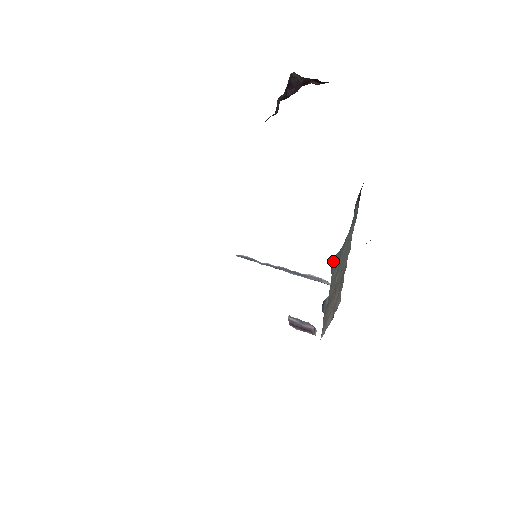
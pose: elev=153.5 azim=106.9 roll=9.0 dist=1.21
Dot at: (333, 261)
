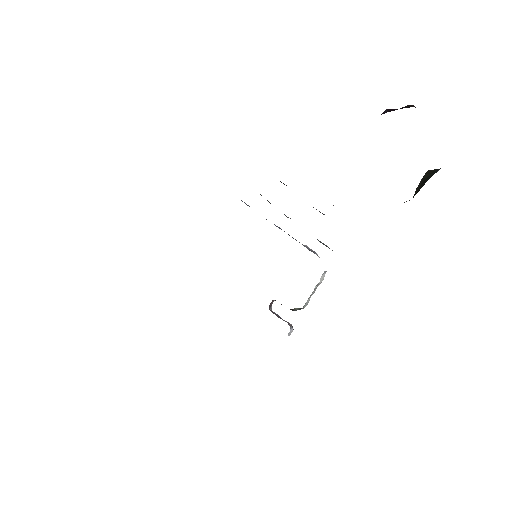
Dot at: occluded
